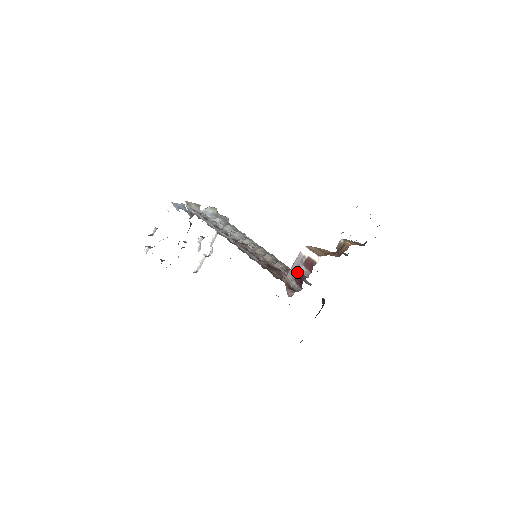
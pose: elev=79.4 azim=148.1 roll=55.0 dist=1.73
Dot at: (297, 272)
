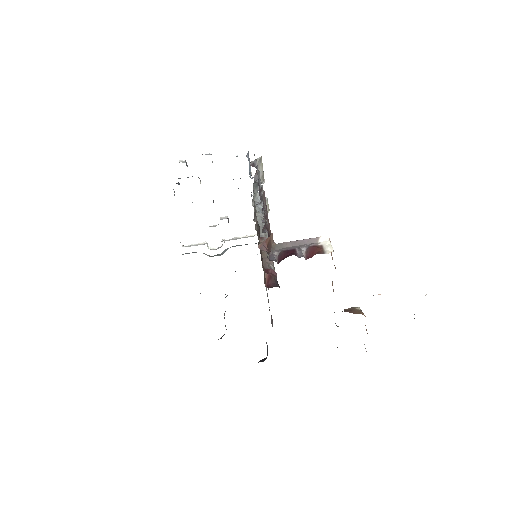
Dot at: (293, 248)
